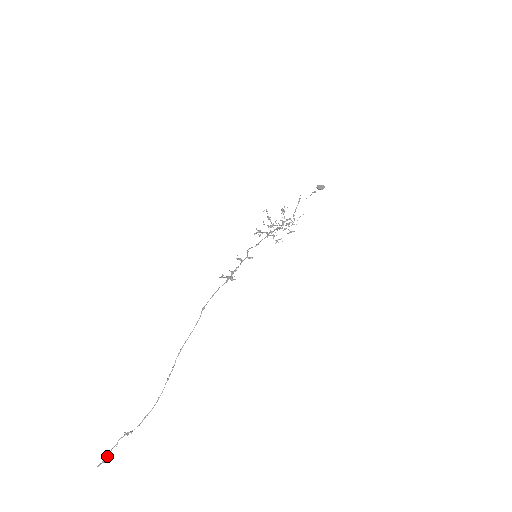
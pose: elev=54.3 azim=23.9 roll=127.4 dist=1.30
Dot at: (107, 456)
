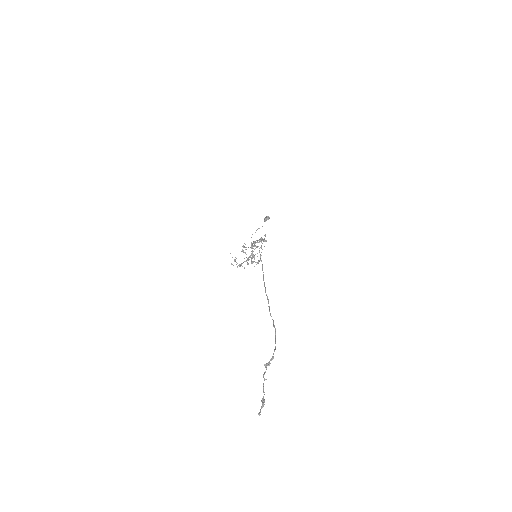
Dot at: occluded
